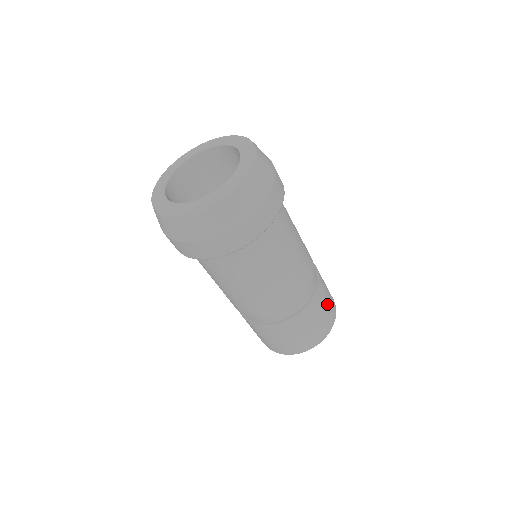
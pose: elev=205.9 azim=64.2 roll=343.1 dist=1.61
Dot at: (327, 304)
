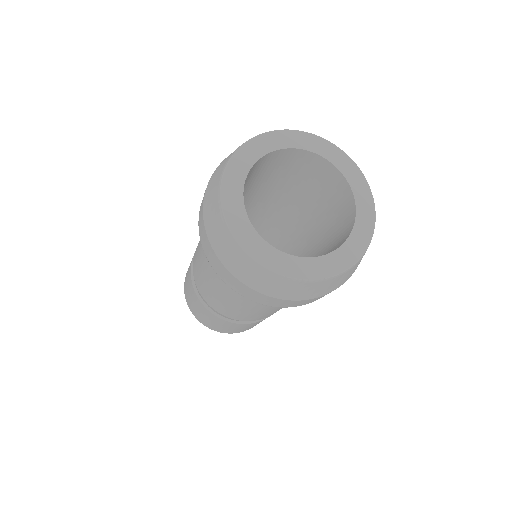
Dot at: occluded
